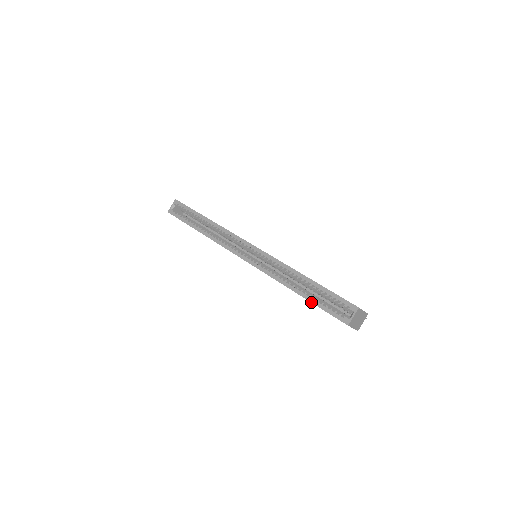
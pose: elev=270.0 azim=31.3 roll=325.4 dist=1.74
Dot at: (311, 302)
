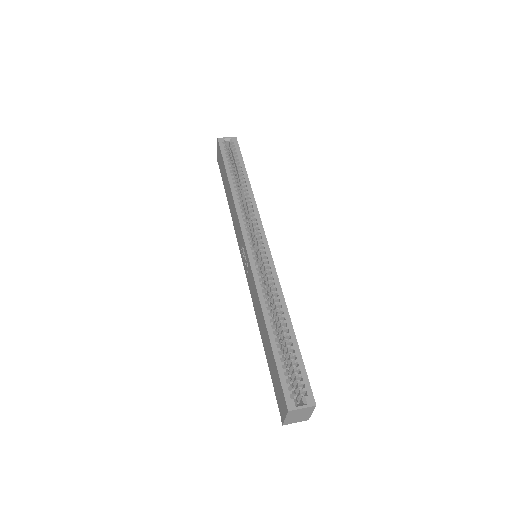
Dot at: (273, 350)
